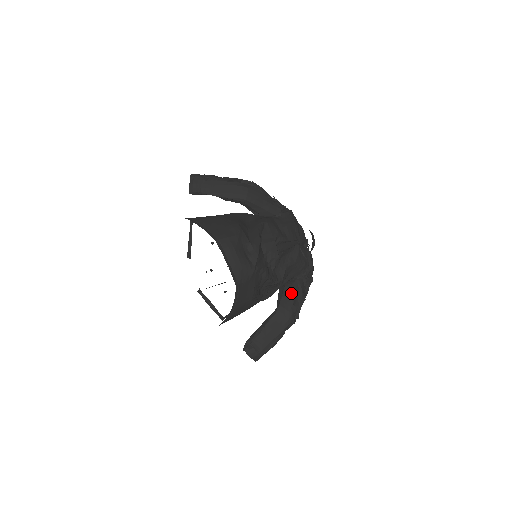
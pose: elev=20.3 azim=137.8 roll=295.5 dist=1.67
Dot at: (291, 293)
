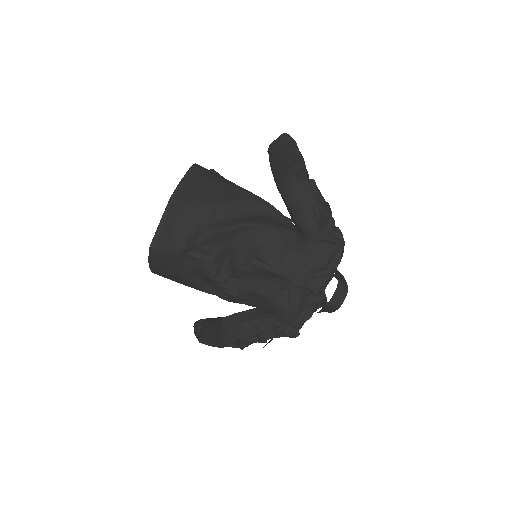
Dot at: (247, 319)
